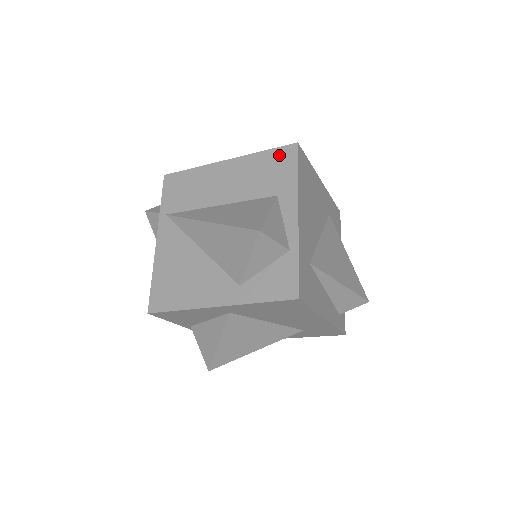
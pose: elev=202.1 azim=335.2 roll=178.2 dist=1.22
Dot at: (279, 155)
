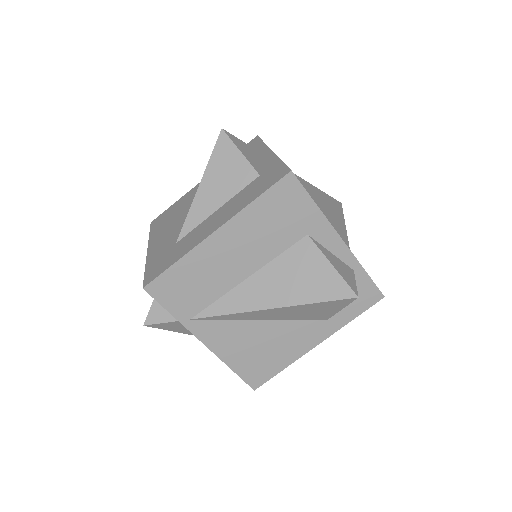
Dot at: (279, 195)
